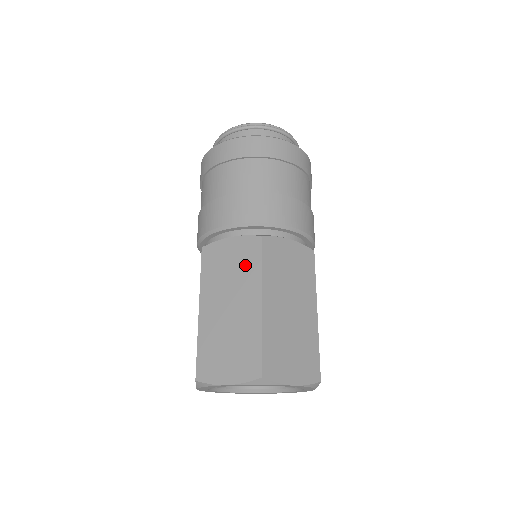
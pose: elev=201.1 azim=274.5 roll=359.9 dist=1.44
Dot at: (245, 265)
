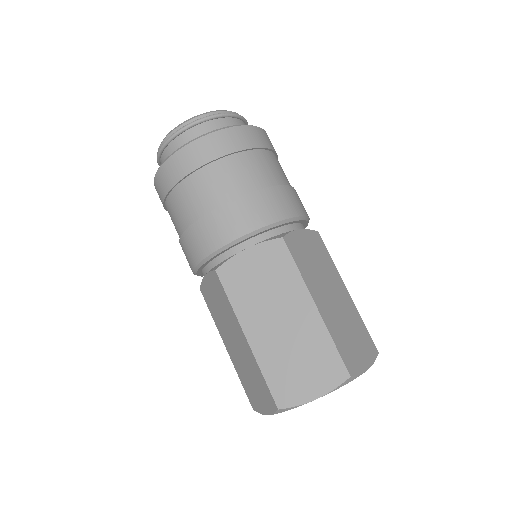
Dot at: (278, 273)
